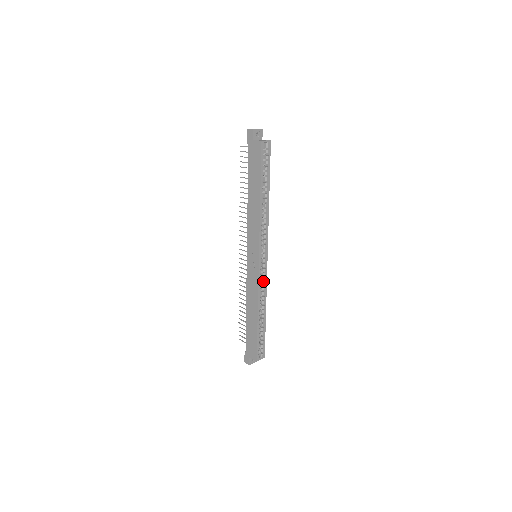
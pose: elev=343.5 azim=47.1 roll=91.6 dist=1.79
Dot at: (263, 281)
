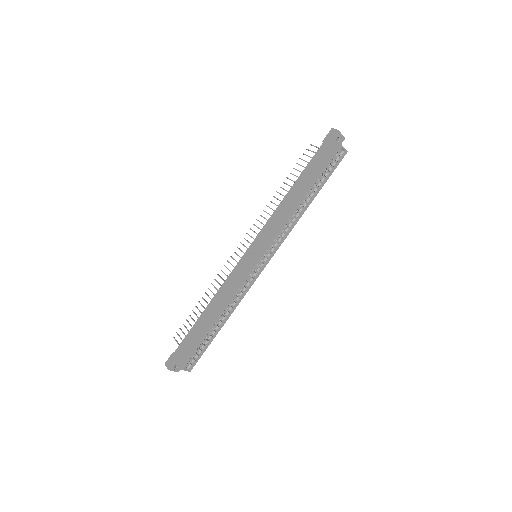
Dot at: (246, 286)
